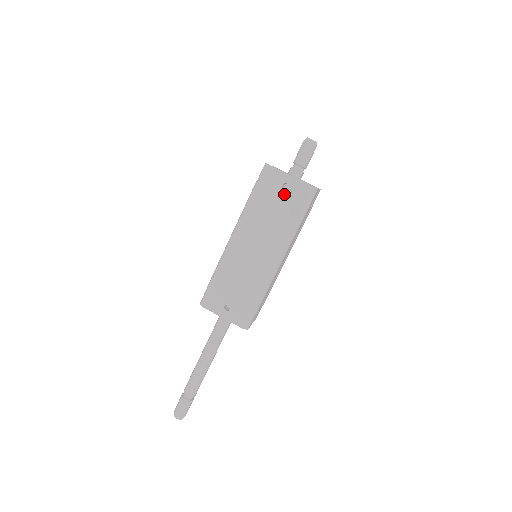
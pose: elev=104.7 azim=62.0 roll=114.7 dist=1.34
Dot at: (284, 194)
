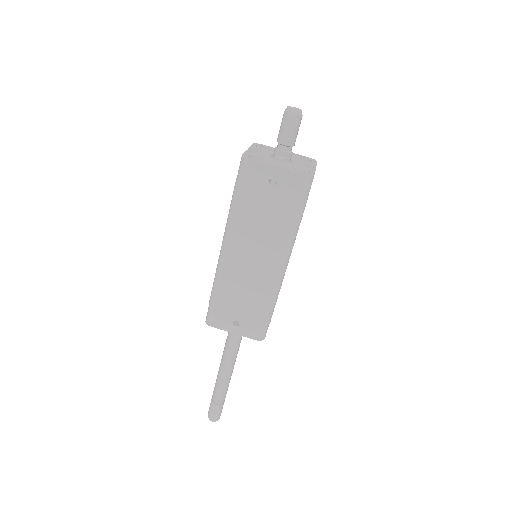
Dot at: (273, 192)
